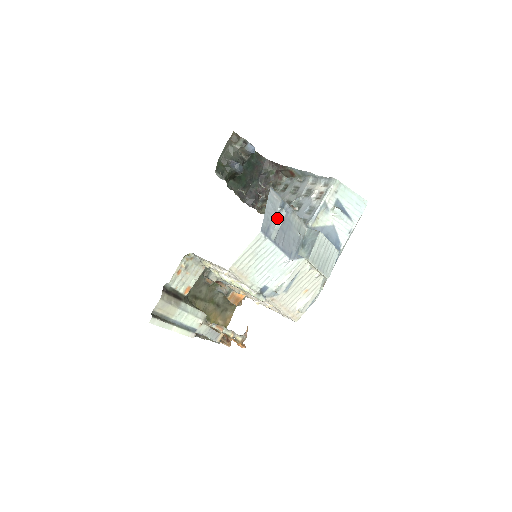
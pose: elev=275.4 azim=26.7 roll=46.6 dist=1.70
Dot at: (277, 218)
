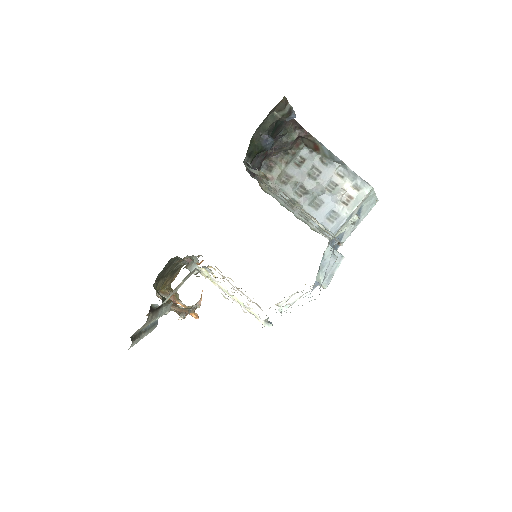
Dot at: (328, 268)
